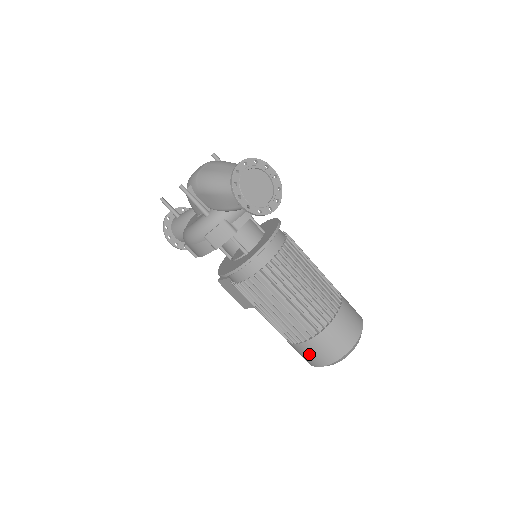
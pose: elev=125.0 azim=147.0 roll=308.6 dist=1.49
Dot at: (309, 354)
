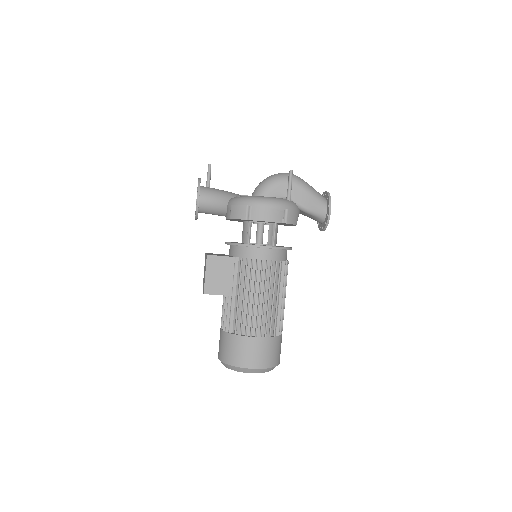
Dot at: (260, 351)
